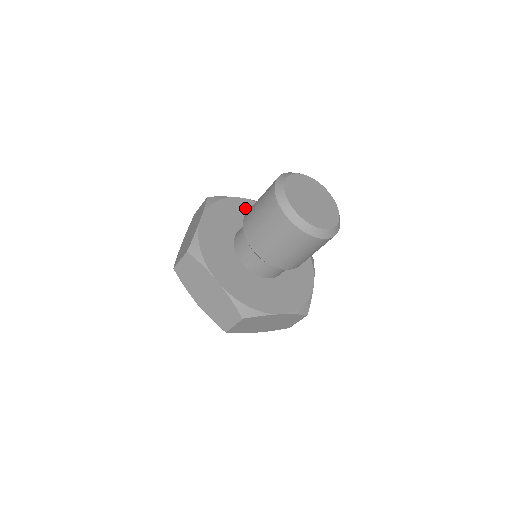
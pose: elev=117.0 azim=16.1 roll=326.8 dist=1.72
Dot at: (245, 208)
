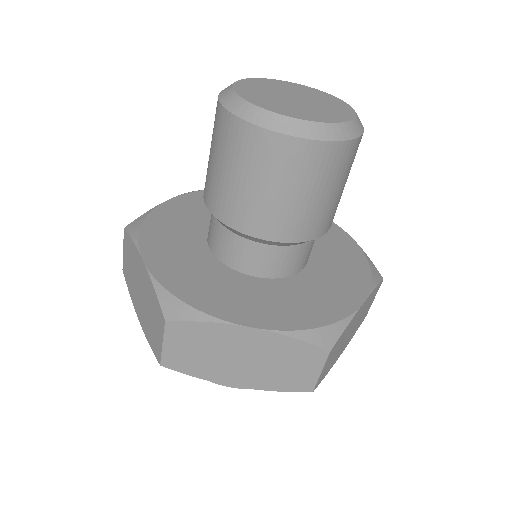
Dot at: occluded
